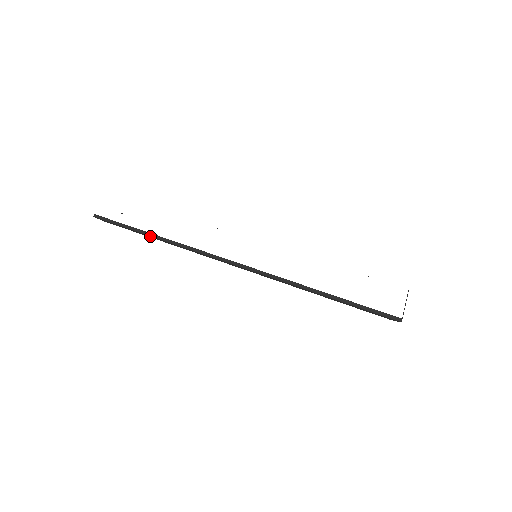
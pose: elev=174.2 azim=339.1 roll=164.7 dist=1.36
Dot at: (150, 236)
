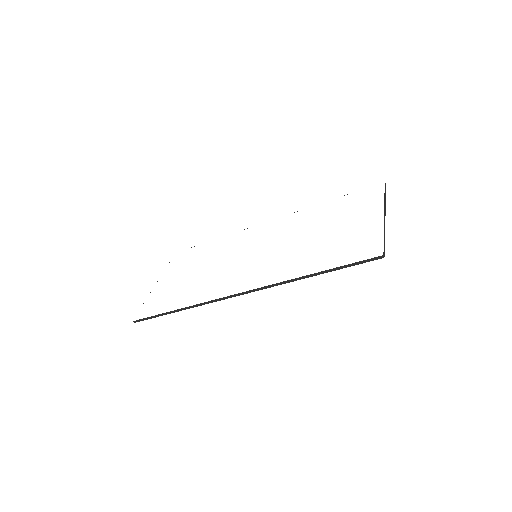
Dot at: (178, 311)
